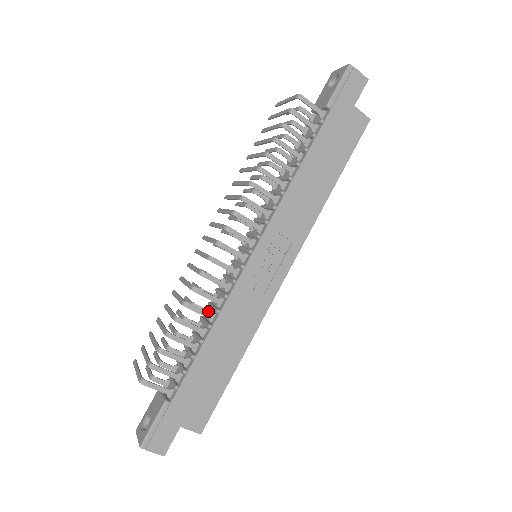
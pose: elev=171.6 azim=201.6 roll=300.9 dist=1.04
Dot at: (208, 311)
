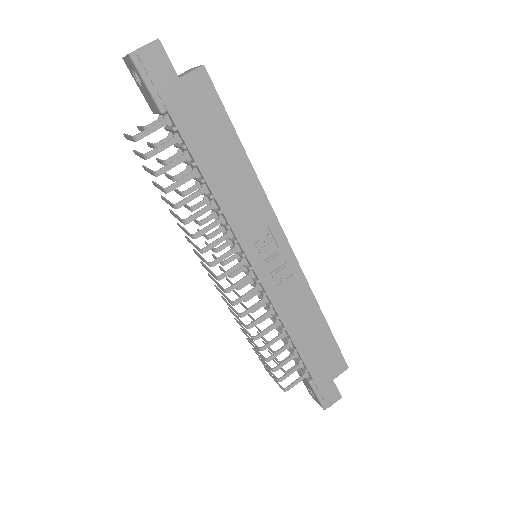
Dot at: occluded
